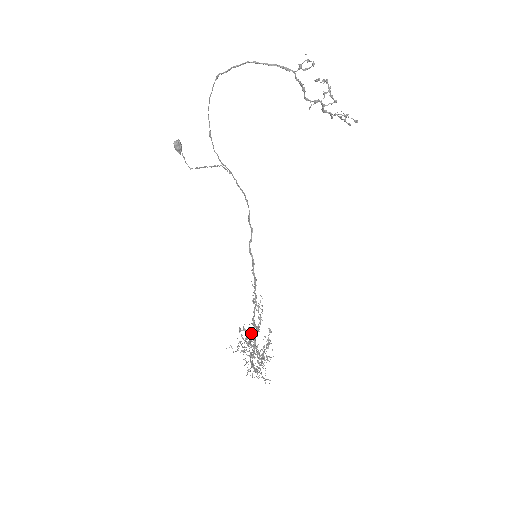
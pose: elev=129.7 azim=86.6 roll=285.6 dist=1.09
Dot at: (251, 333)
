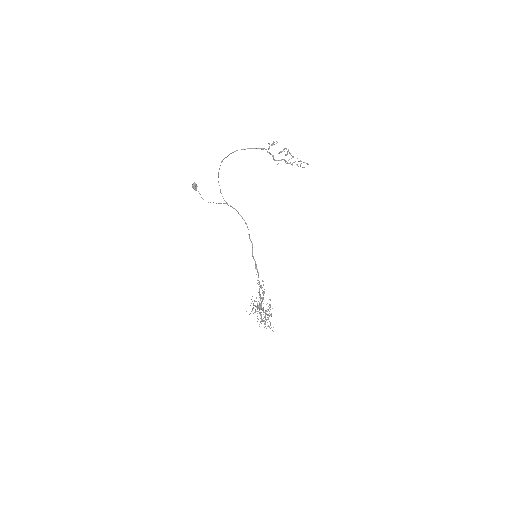
Dot at: (259, 303)
